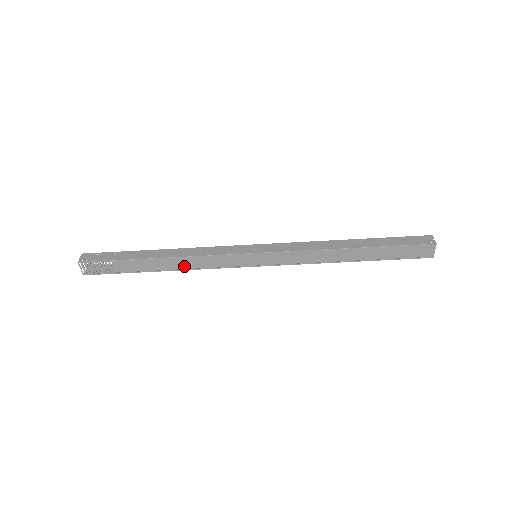
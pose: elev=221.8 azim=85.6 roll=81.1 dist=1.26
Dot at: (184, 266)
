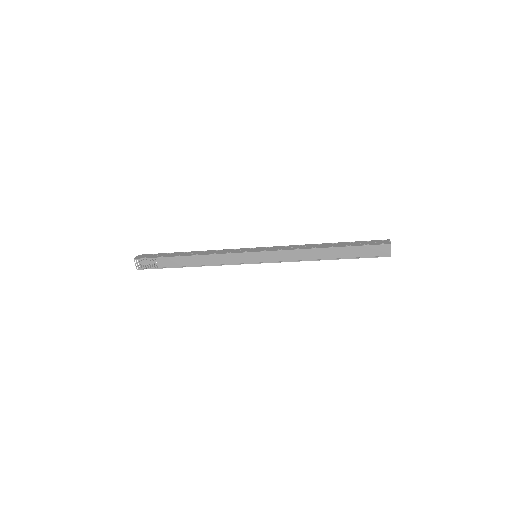
Dot at: (204, 263)
